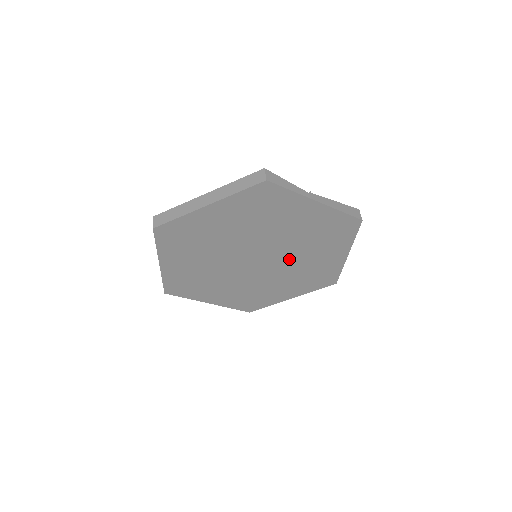
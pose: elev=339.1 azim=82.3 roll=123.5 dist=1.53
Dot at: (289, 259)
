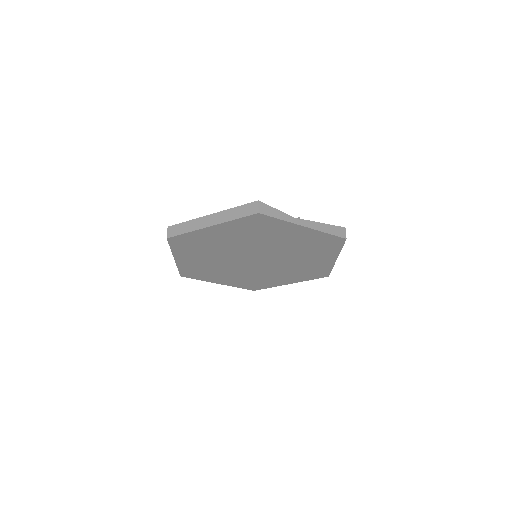
Dot at: (284, 260)
